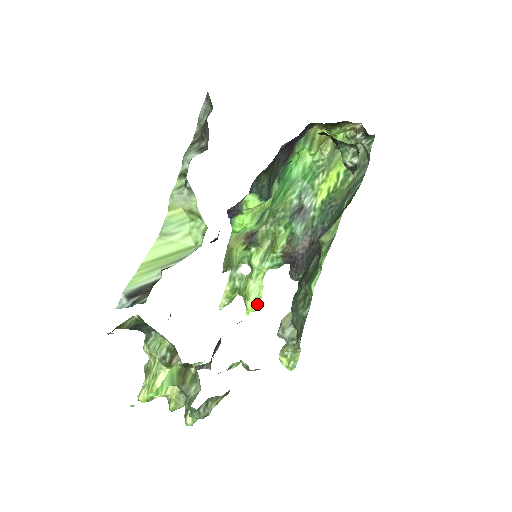
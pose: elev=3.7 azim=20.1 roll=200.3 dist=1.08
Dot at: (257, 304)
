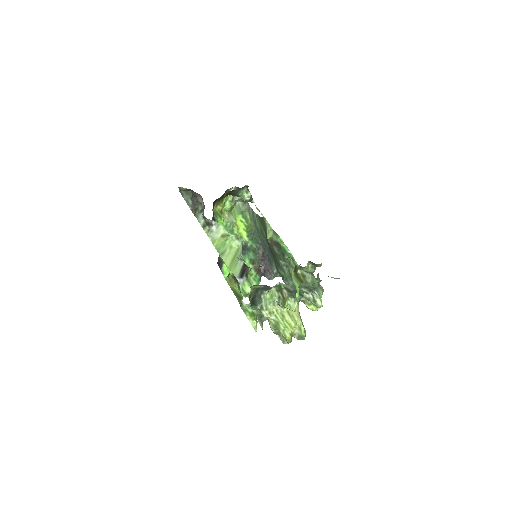
Dot at: occluded
